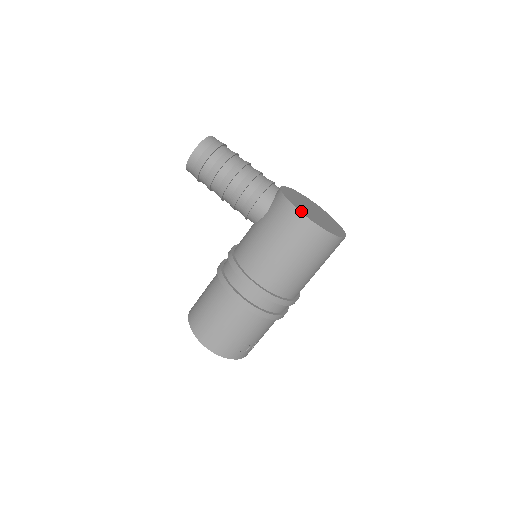
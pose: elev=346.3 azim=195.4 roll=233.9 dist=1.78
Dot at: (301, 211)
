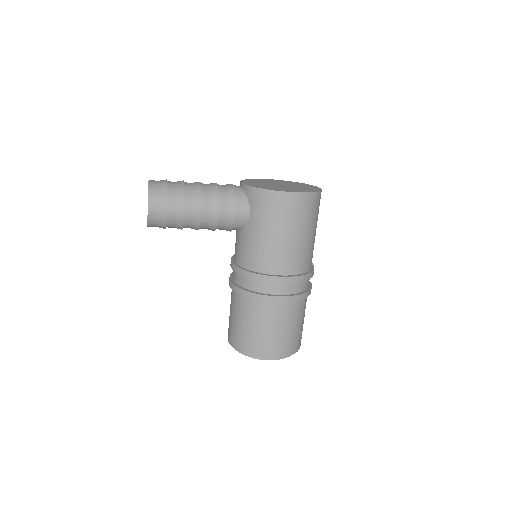
Dot at: (283, 191)
